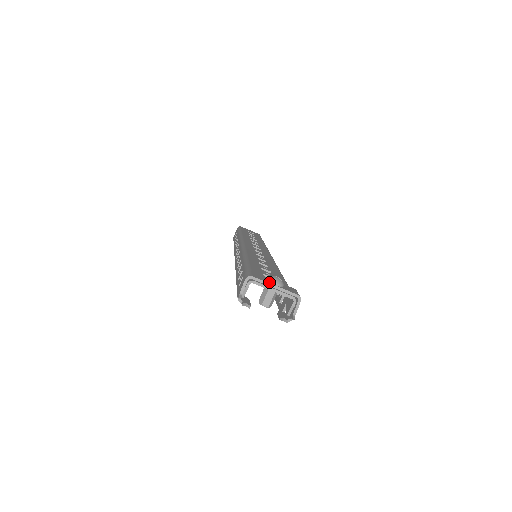
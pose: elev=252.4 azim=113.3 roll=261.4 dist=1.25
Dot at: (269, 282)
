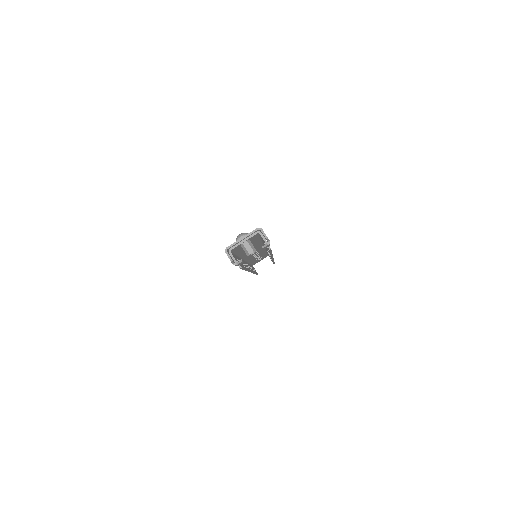
Dot at: (238, 240)
